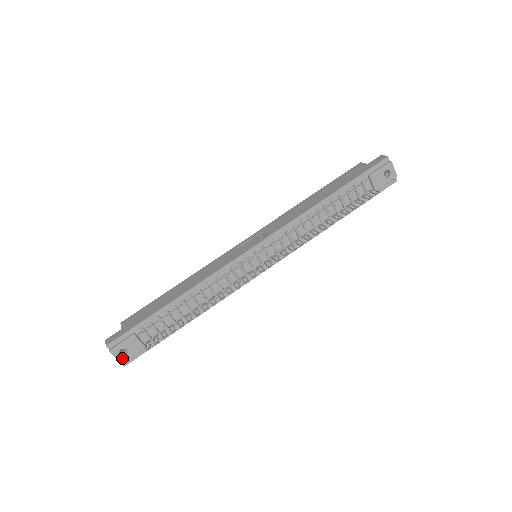
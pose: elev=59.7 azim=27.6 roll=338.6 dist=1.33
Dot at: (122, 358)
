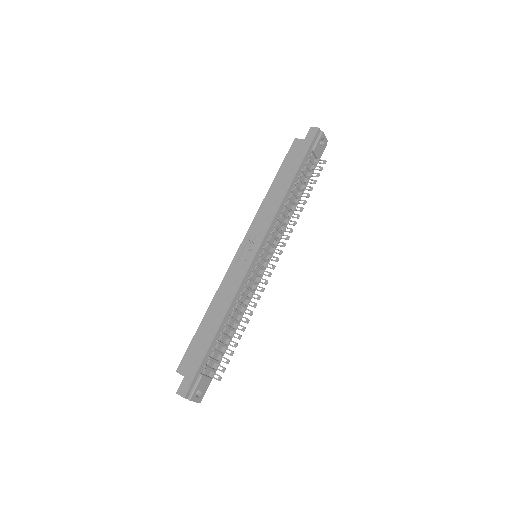
Dot at: (199, 398)
